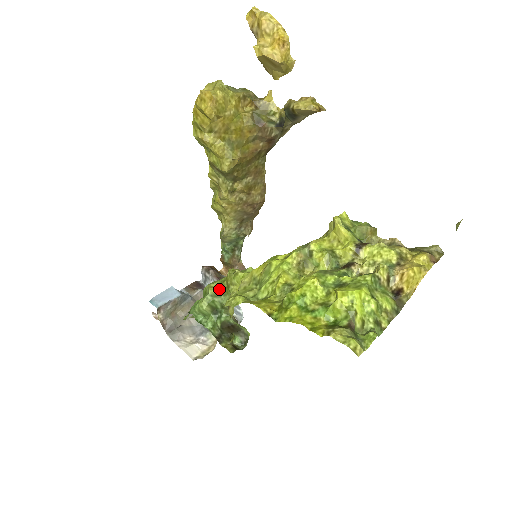
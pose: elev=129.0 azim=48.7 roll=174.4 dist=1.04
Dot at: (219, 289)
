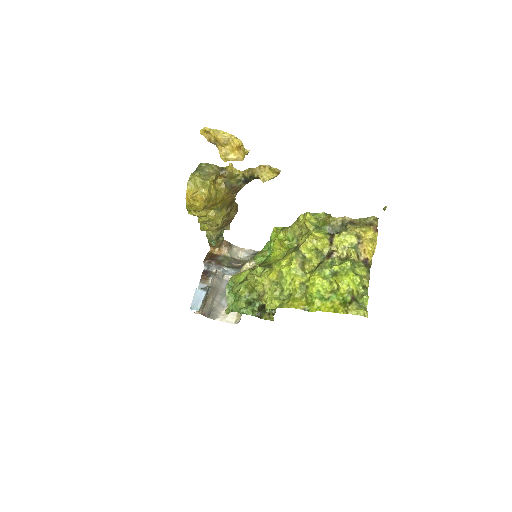
Dot at: (247, 291)
